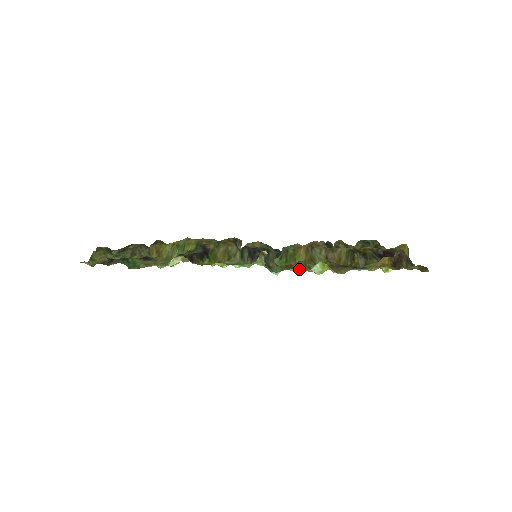
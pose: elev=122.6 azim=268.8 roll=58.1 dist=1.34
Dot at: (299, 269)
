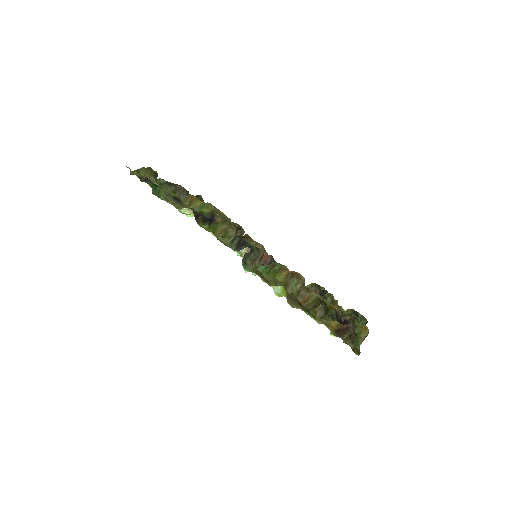
Dot at: (264, 280)
